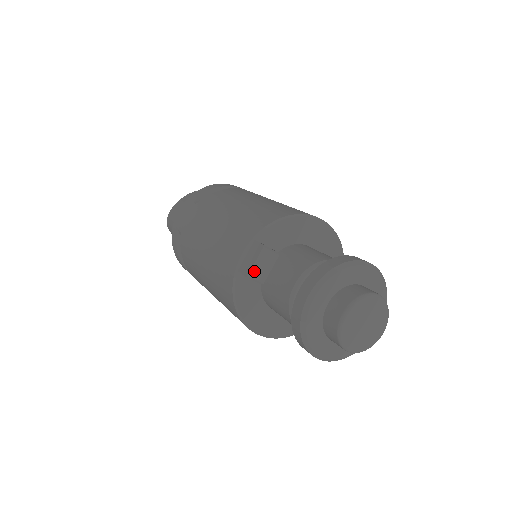
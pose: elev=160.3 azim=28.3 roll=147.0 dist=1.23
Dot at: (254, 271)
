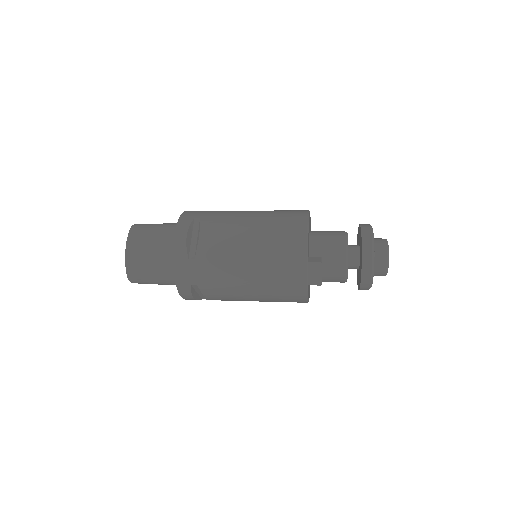
Dot at: occluded
